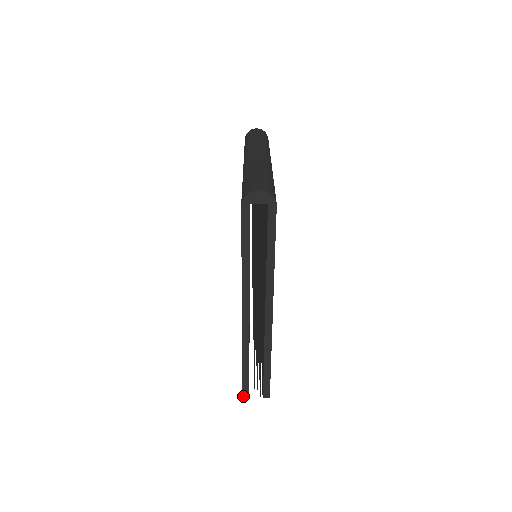
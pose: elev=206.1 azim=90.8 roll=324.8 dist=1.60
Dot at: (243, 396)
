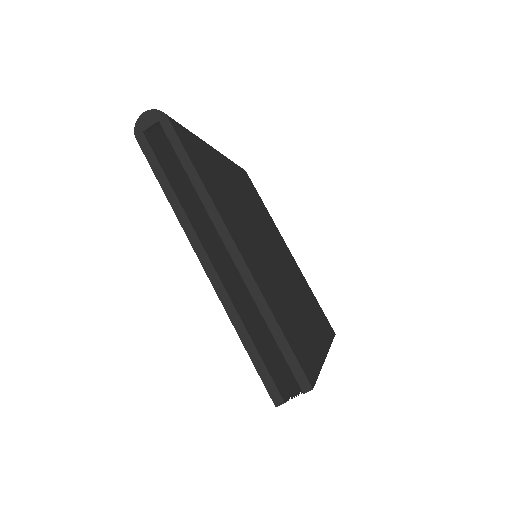
Dot at: (275, 404)
